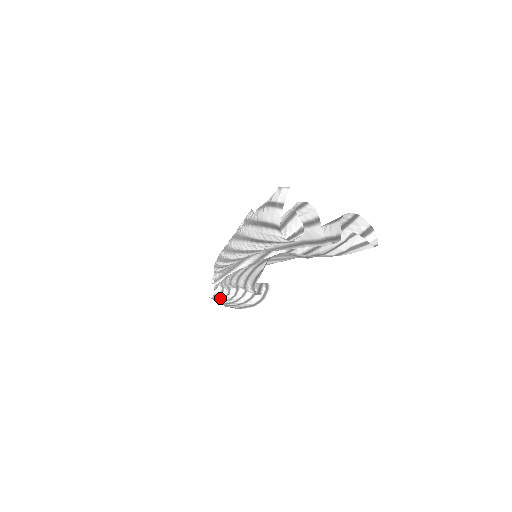
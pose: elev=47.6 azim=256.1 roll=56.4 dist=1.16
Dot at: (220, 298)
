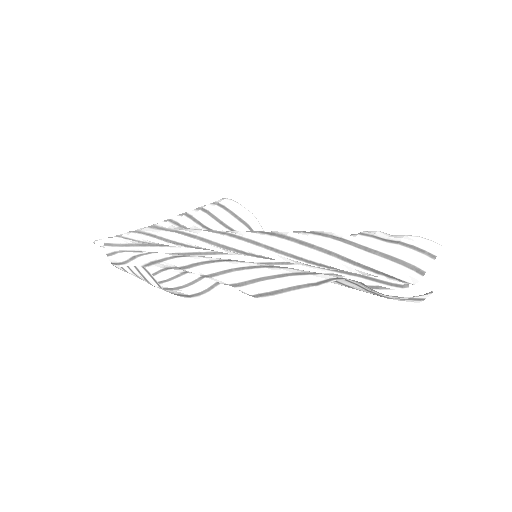
Dot at: occluded
